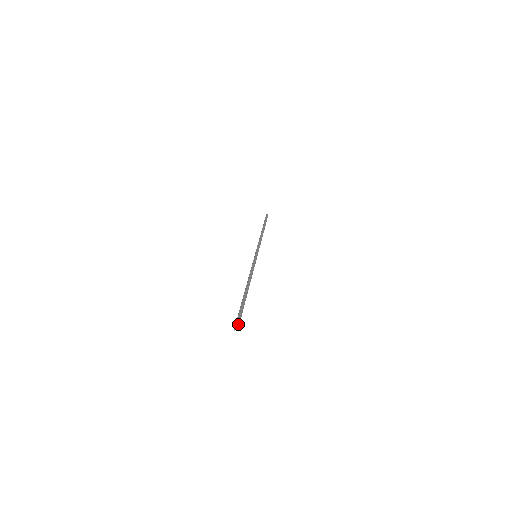
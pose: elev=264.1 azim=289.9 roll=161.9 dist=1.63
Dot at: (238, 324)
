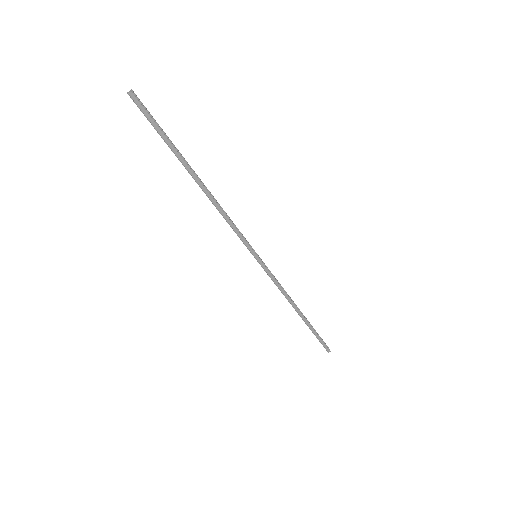
Dot at: (138, 98)
